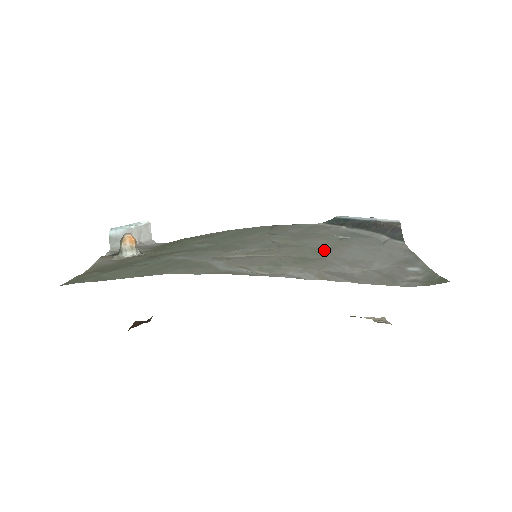
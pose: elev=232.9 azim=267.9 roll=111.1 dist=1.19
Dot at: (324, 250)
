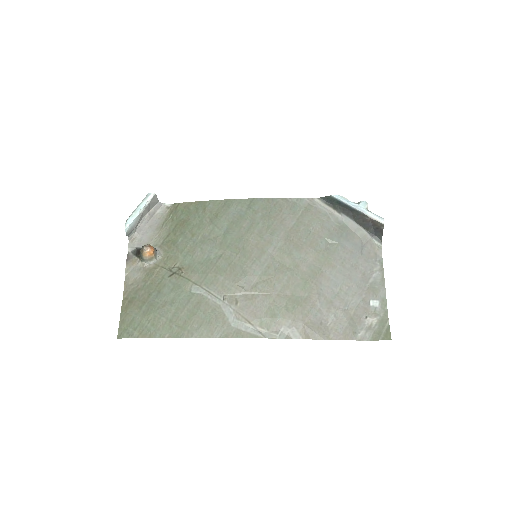
Dot at: (311, 279)
